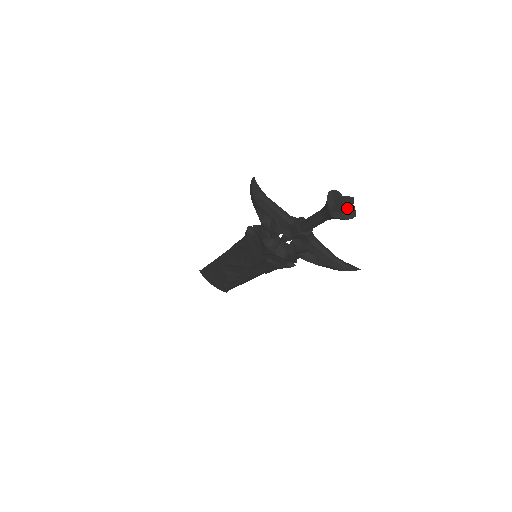
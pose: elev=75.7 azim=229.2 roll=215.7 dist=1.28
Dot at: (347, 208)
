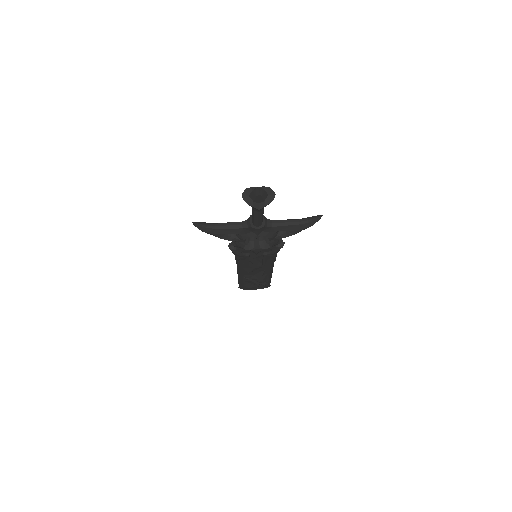
Dot at: (263, 196)
